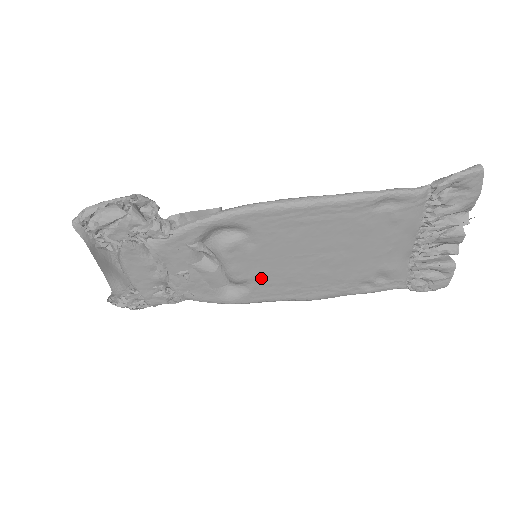
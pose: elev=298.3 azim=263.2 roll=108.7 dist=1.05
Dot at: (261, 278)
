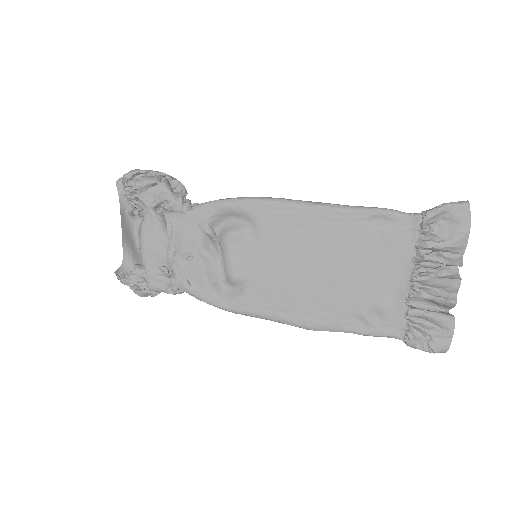
Dot at: (256, 282)
